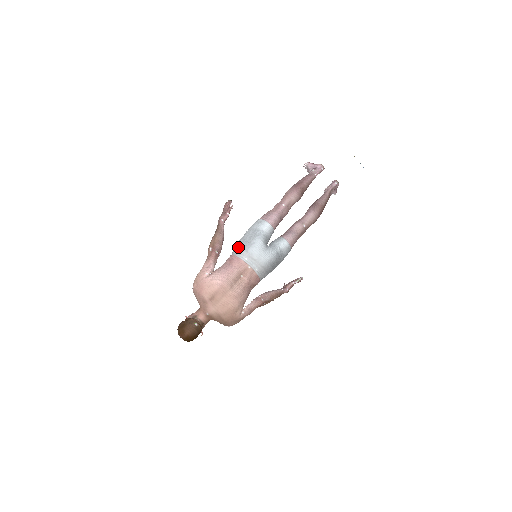
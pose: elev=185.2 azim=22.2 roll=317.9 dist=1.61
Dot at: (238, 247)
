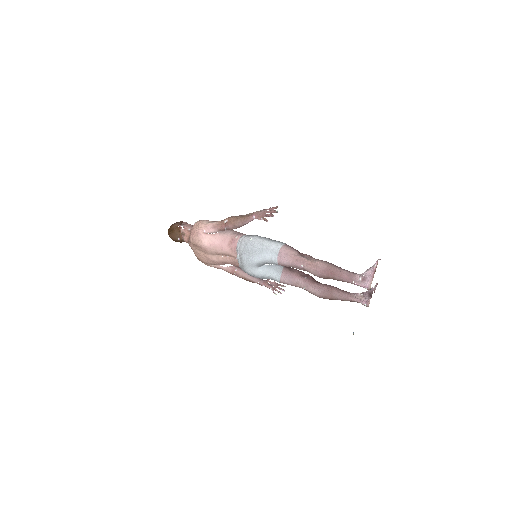
Dot at: (244, 242)
